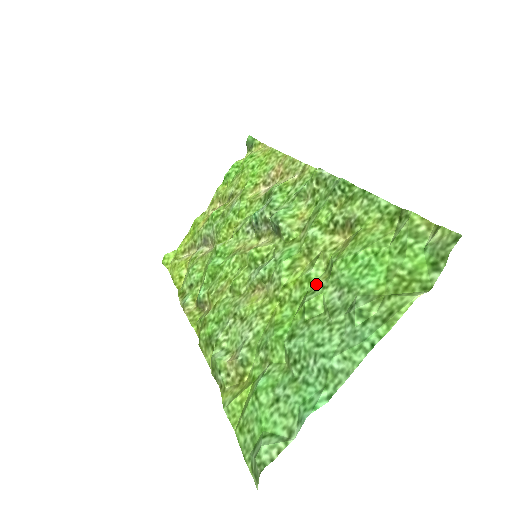
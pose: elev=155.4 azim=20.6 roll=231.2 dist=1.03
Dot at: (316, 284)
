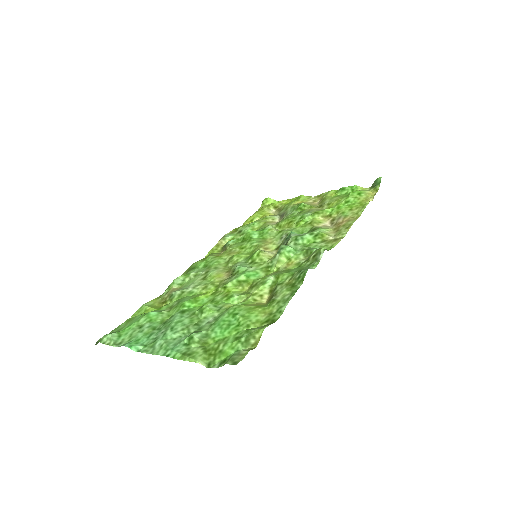
Dot at: (224, 304)
